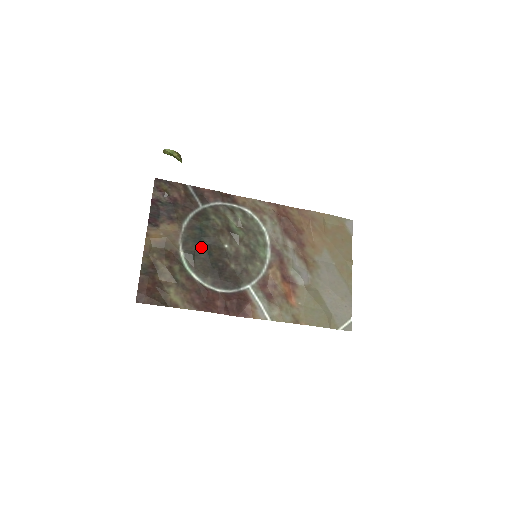
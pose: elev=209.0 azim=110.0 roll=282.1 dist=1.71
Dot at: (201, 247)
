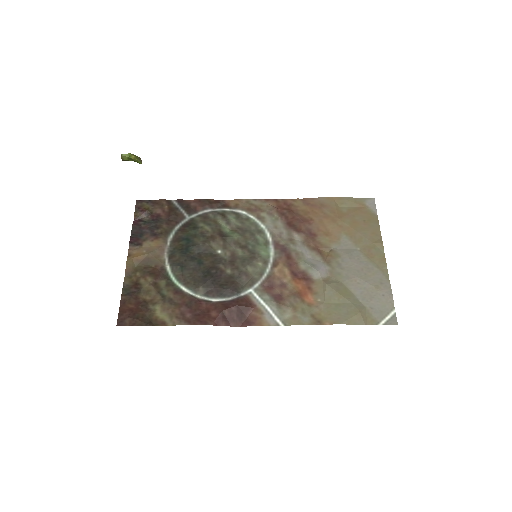
Dot at: (189, 257)
